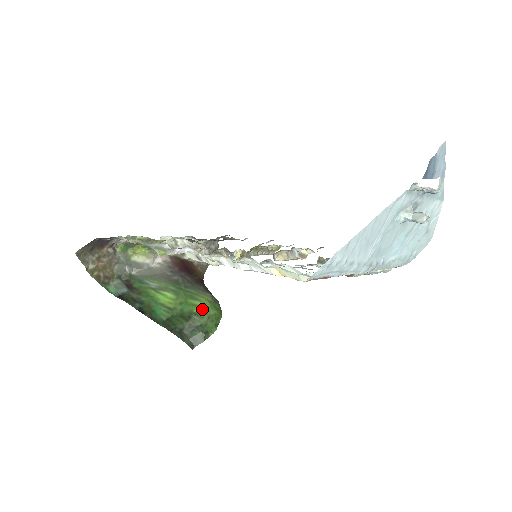
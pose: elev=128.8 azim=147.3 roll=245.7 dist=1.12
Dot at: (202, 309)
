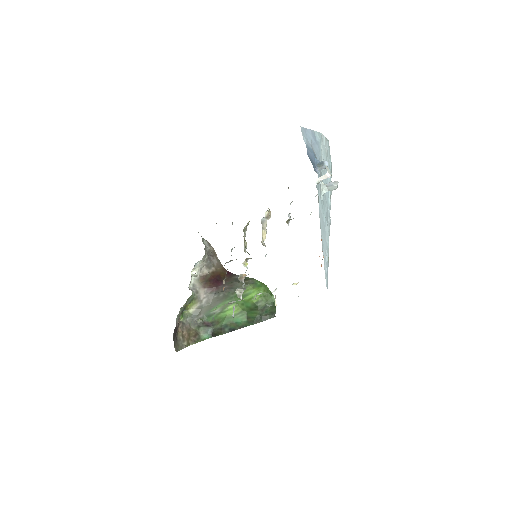
Dot at: (256, 297)
